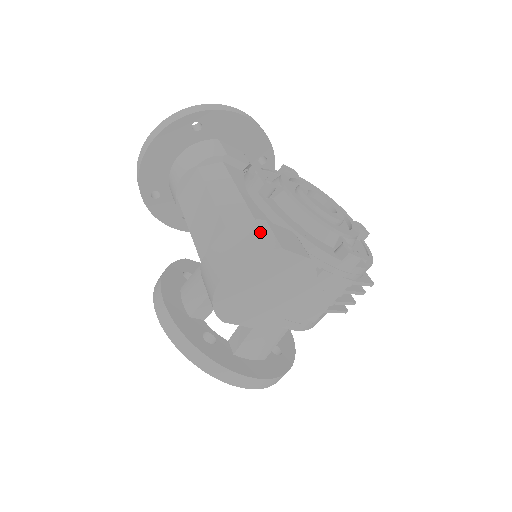
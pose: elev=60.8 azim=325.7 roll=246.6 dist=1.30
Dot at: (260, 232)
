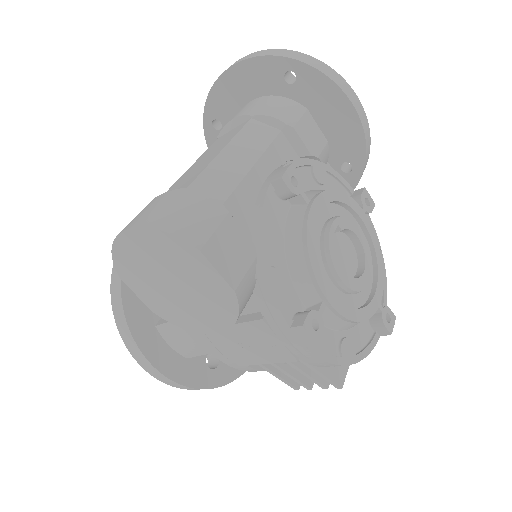
Dot at: (203, 217)
